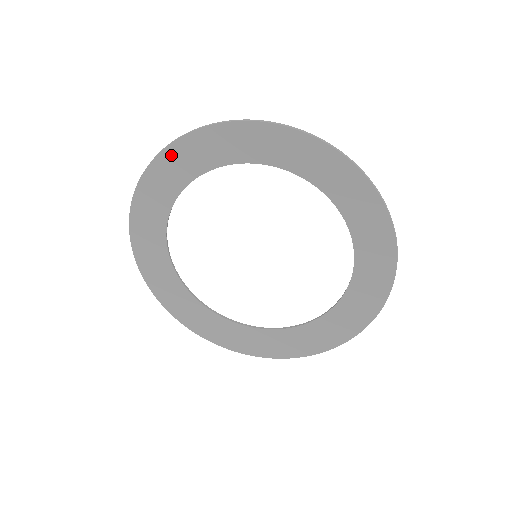
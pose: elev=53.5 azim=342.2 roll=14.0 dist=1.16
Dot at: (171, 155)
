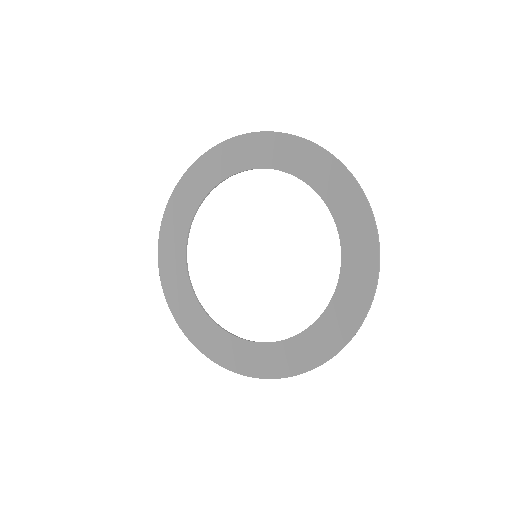
Dot at: (166, 277)
